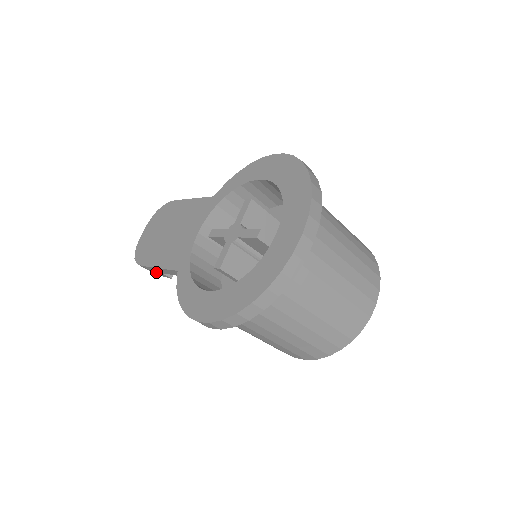
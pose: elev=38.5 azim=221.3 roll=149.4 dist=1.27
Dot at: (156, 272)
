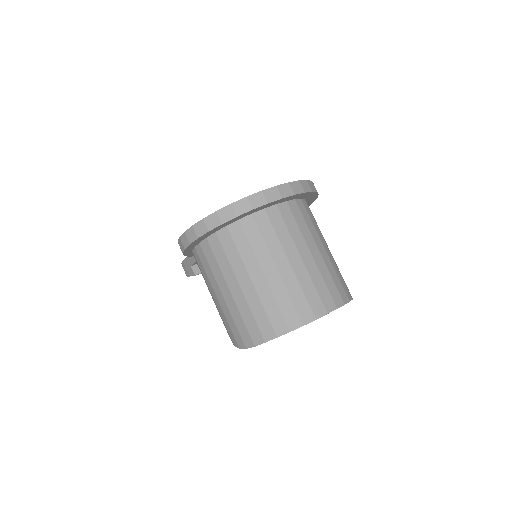
Dot at: (188, 269)
